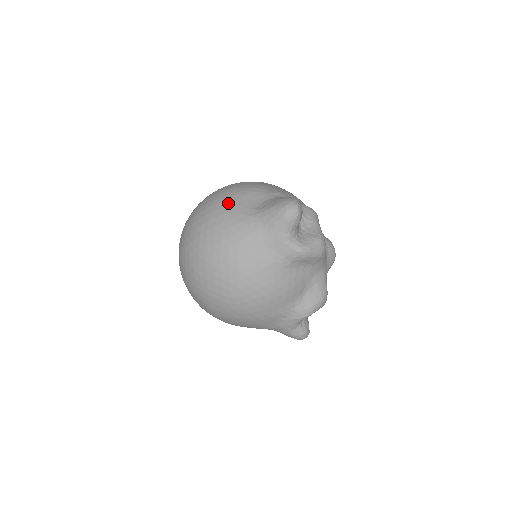
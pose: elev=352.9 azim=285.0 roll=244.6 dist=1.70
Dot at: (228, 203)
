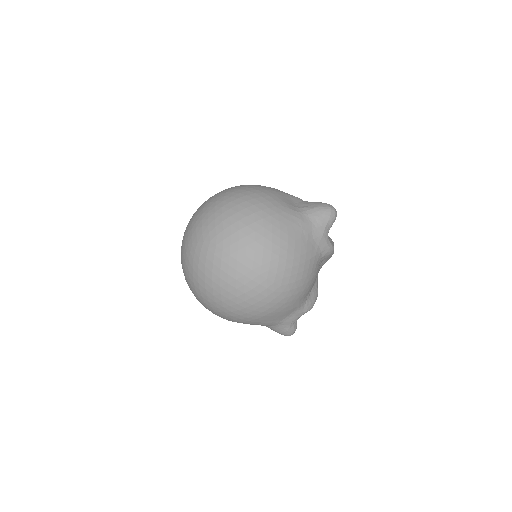
Dot at: (272, 198)
